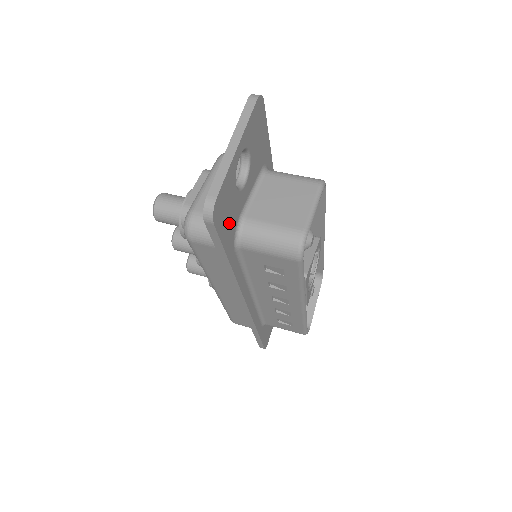
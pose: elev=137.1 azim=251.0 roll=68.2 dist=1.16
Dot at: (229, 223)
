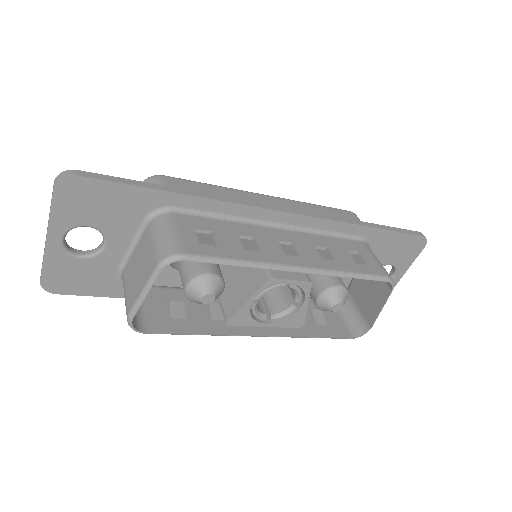
Dot at: (95, 281)
